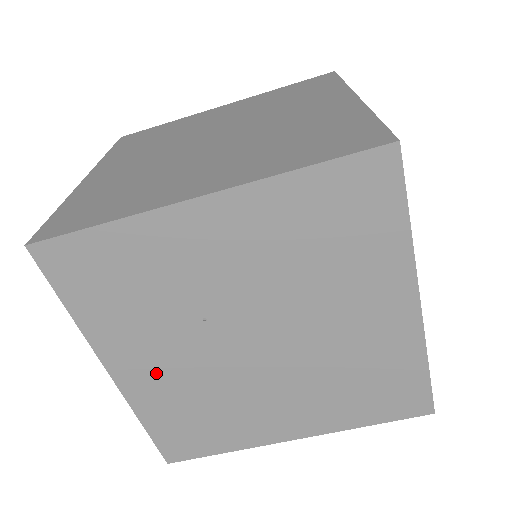
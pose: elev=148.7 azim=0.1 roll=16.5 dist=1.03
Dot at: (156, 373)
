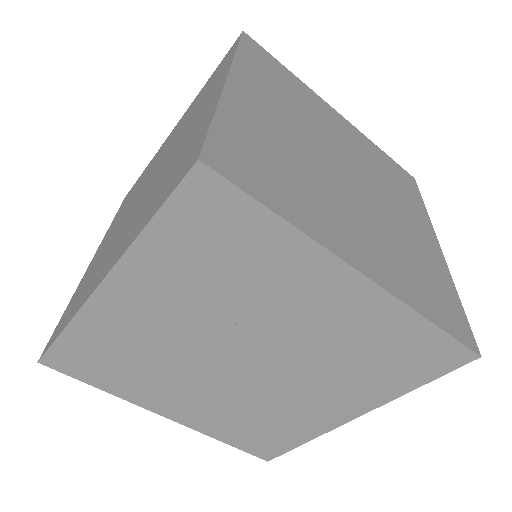
Dot at: (140, 316)
